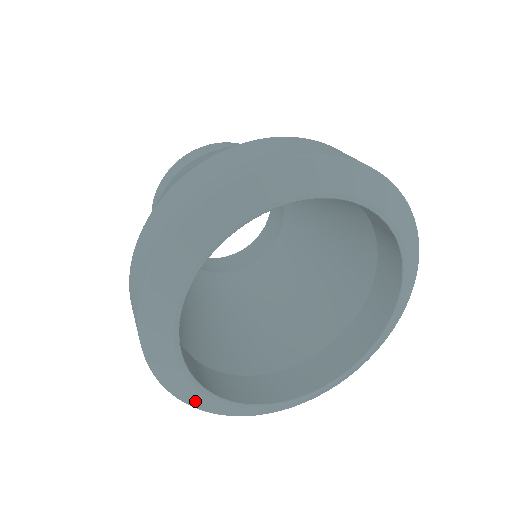
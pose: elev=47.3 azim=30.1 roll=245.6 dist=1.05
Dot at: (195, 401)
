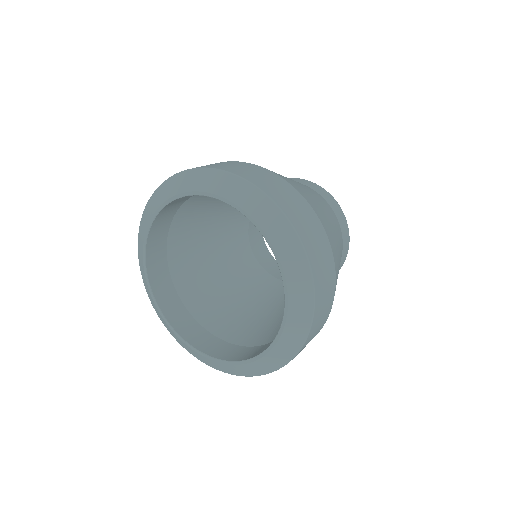
Dot at: (140, 259)
